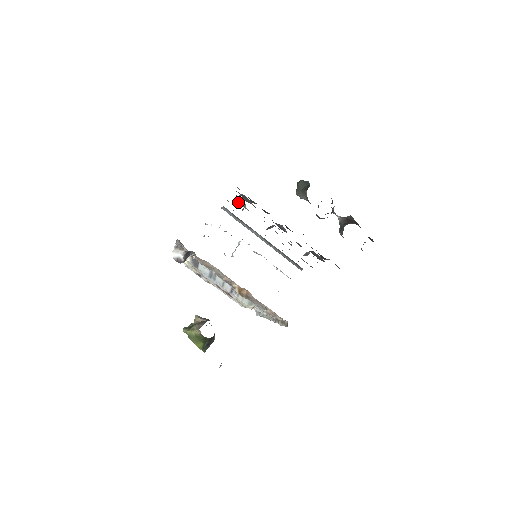
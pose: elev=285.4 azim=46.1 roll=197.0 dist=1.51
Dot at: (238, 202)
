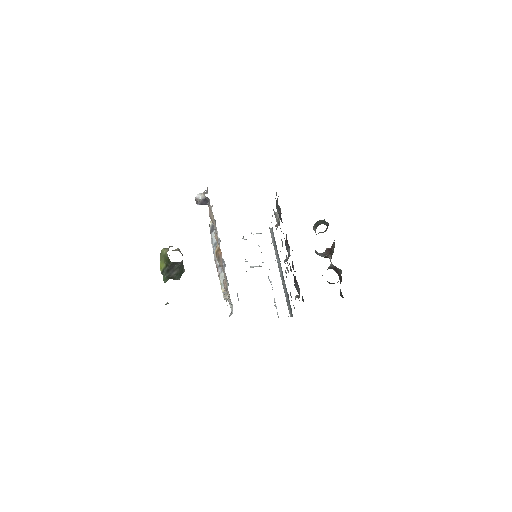
Dot at: (275, 213)
